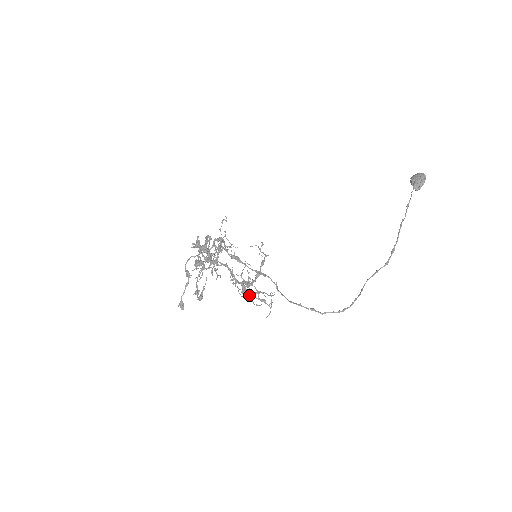
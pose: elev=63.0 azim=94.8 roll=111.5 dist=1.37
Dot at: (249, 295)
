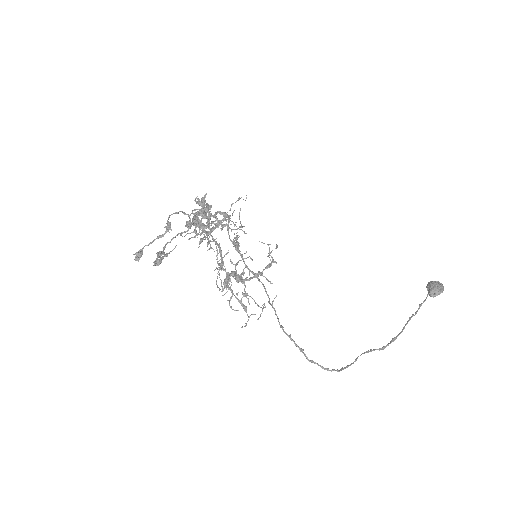
Dot at: (226, 292)
